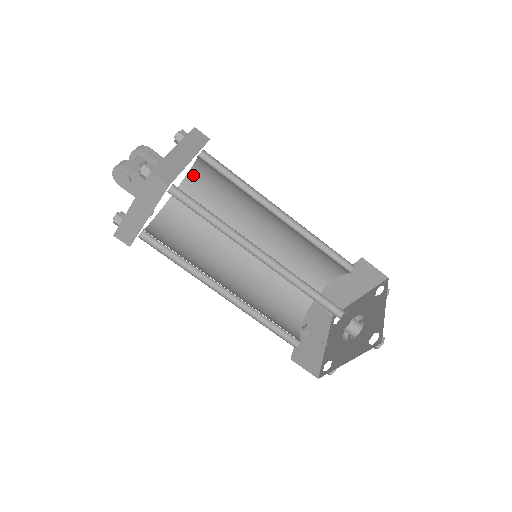
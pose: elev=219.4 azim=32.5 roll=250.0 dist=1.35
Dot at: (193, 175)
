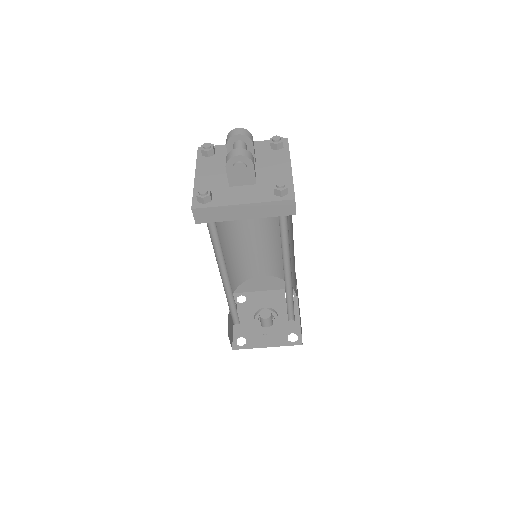
Dot at: occluded
